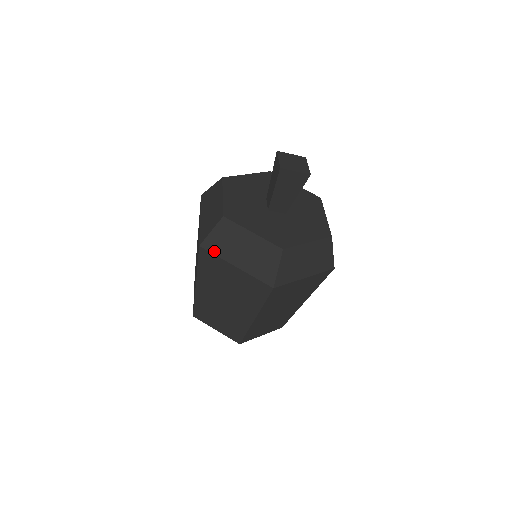
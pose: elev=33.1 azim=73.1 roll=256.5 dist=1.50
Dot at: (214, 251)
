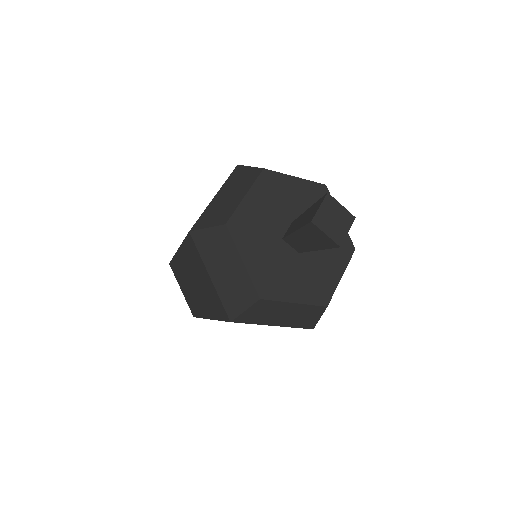
Dot at: (199, 247)
